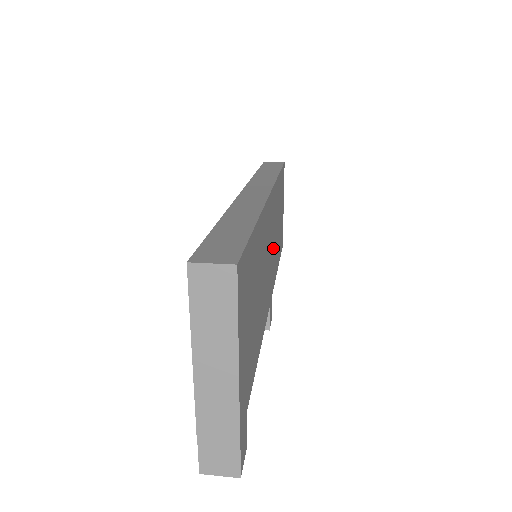
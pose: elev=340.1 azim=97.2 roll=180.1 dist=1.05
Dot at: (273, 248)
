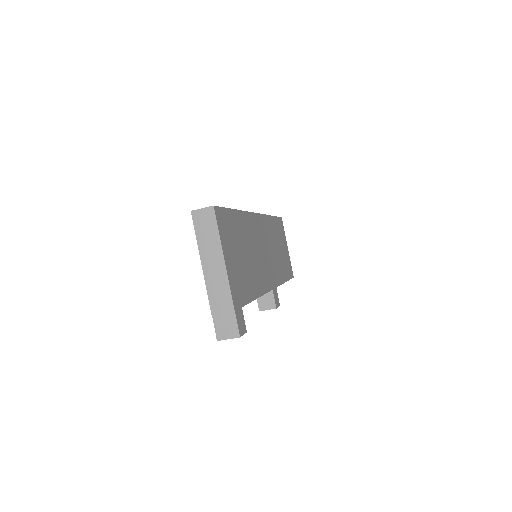
Dot at: (271, 256)
